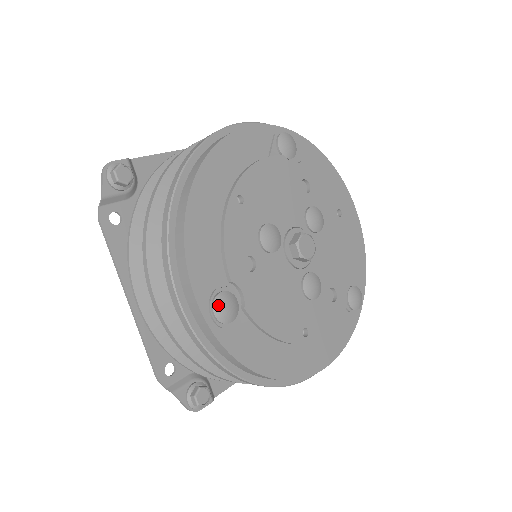
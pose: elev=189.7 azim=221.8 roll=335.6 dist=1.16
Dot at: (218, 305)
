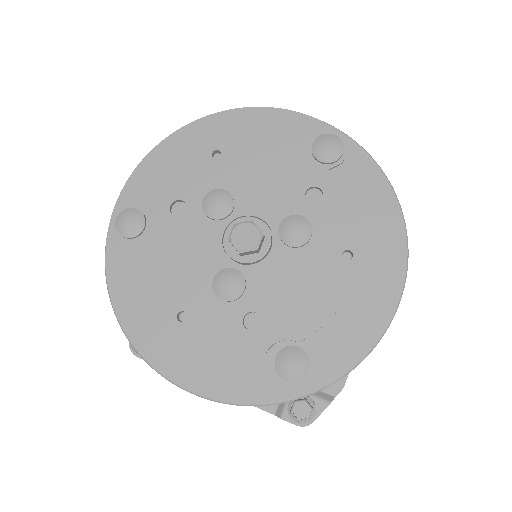
Dot at: (124, 214)
